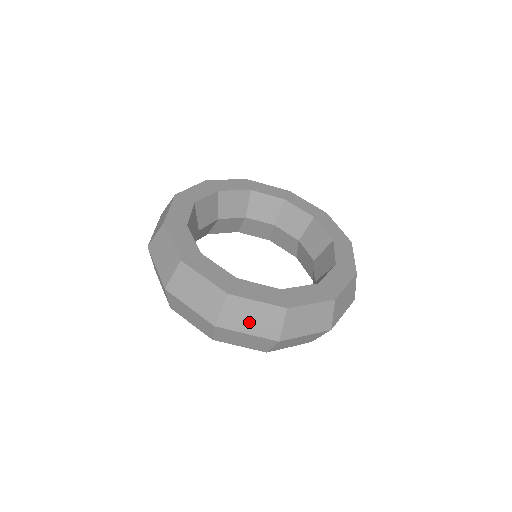
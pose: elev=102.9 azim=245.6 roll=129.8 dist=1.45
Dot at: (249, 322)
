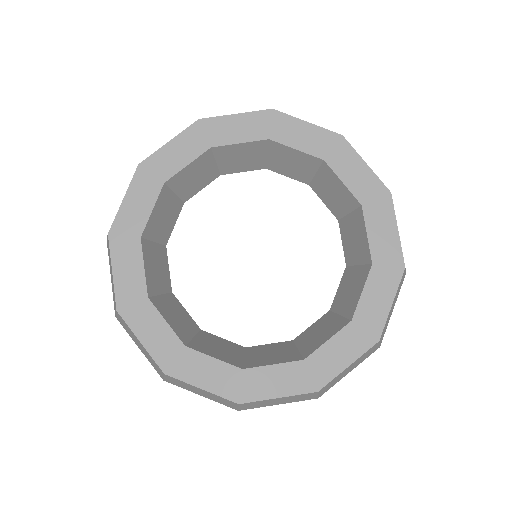
Dot at: (276, 403)
